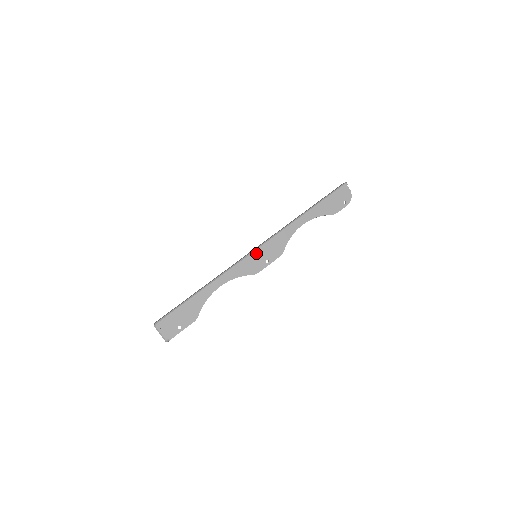
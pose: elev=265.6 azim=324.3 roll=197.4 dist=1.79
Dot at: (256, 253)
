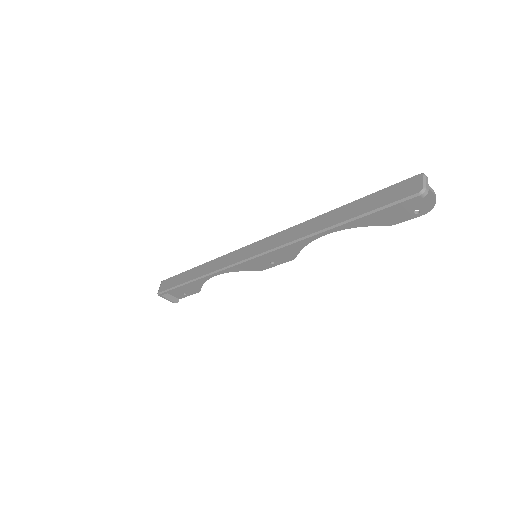
Dot at: occluded
